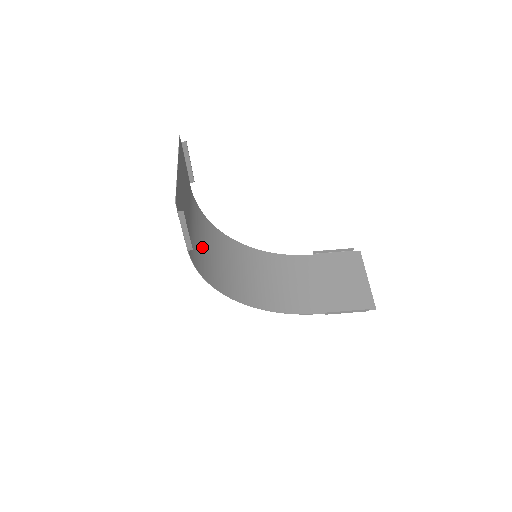
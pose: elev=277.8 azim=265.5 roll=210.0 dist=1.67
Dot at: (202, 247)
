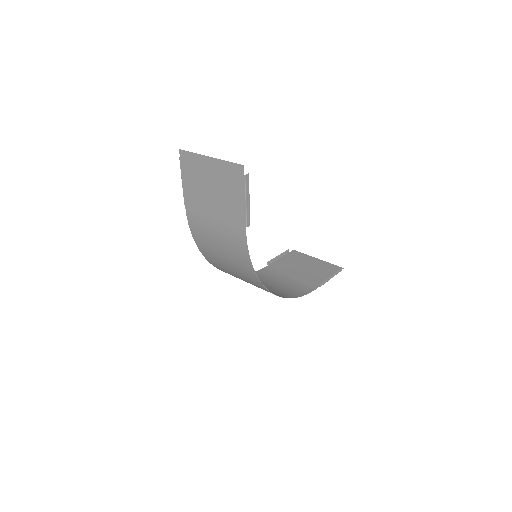
Dot at: (225, 253)
